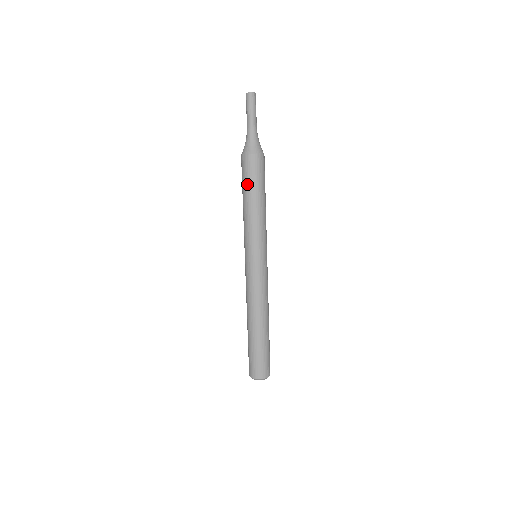
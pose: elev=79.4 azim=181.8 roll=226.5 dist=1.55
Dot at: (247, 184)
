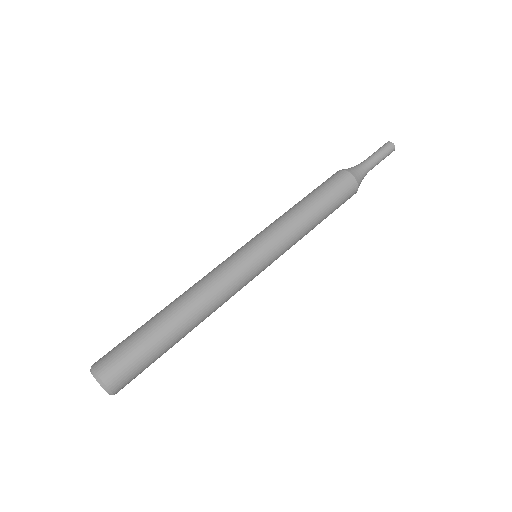
Dot at: (314, 190)
